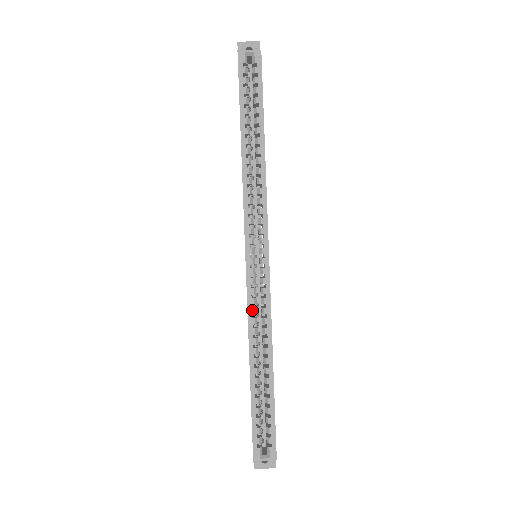
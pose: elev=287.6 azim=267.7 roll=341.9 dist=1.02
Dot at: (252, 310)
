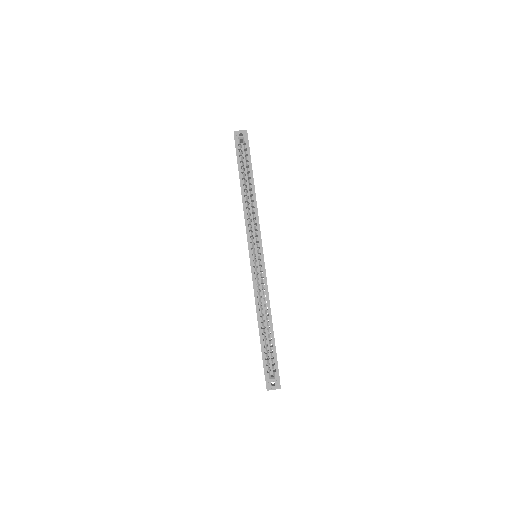
Dot at: (256, 287)
